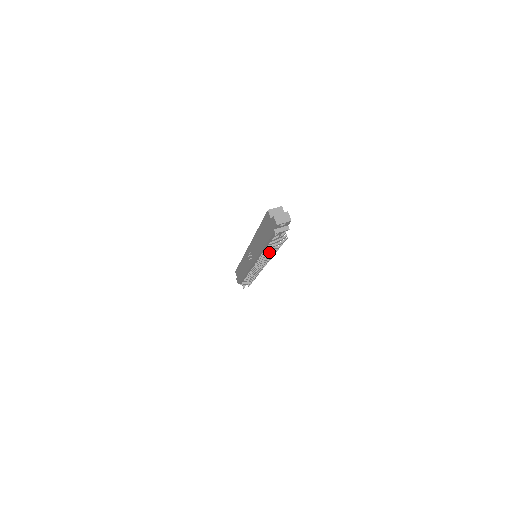
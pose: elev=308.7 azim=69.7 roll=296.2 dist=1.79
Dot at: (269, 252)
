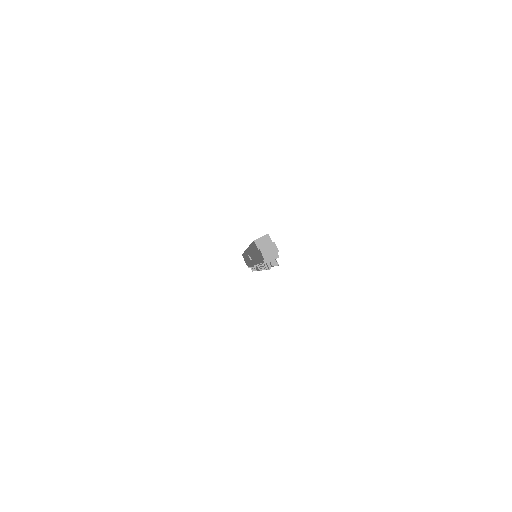
Dot at: (265, 268)
